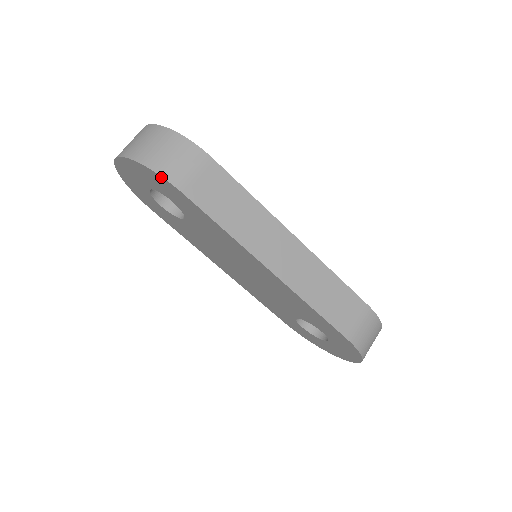
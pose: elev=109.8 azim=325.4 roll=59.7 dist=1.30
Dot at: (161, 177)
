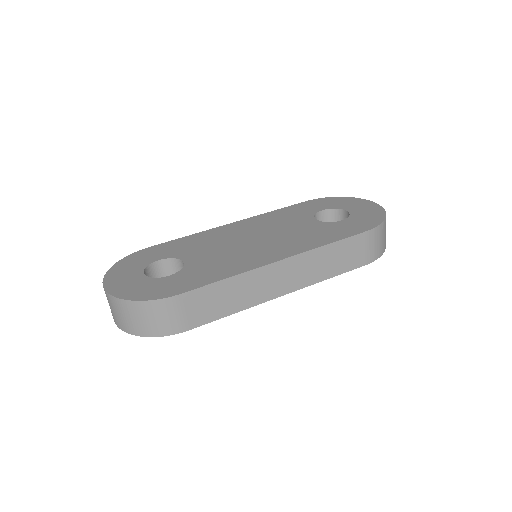
Dot at: (165, 335)
